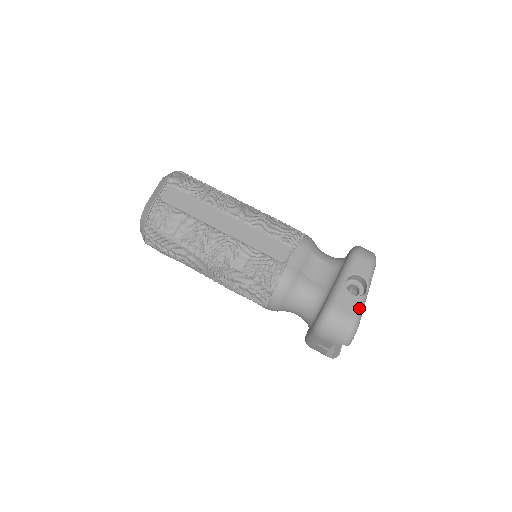
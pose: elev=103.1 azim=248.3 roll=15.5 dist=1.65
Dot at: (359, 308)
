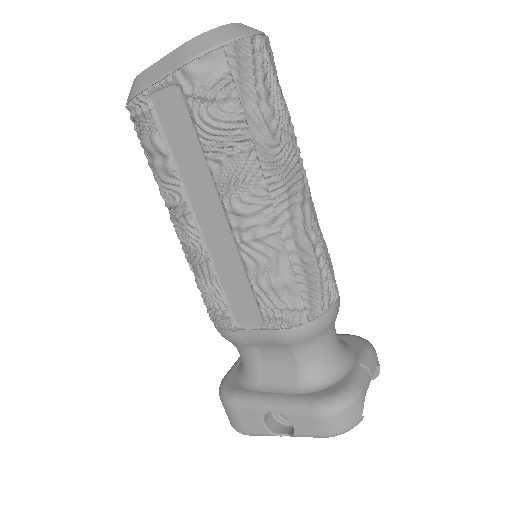
Dot at: (257, 434)
